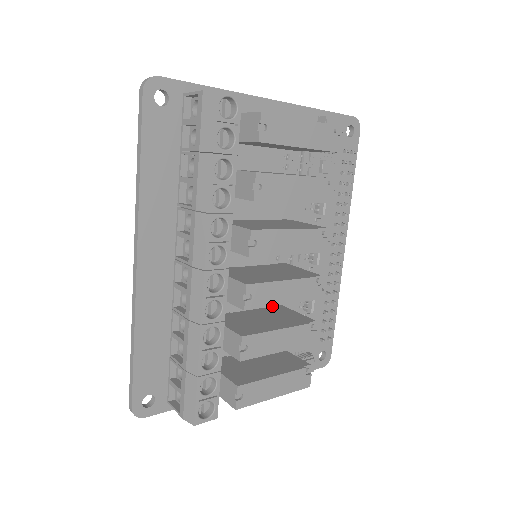
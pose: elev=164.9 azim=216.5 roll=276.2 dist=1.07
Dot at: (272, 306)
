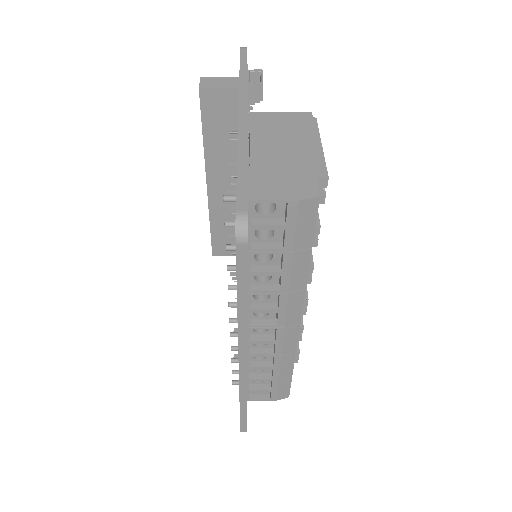
Dot at: occluded
